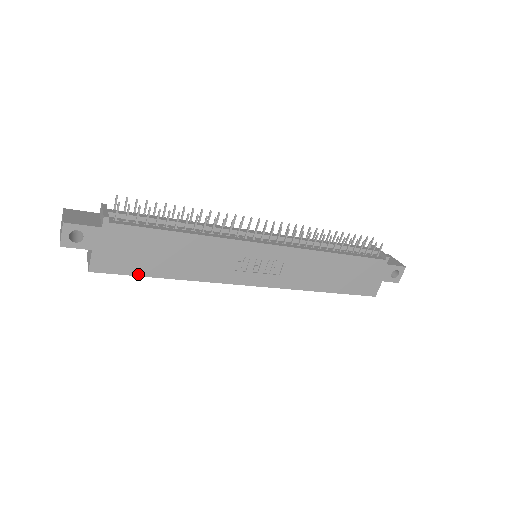
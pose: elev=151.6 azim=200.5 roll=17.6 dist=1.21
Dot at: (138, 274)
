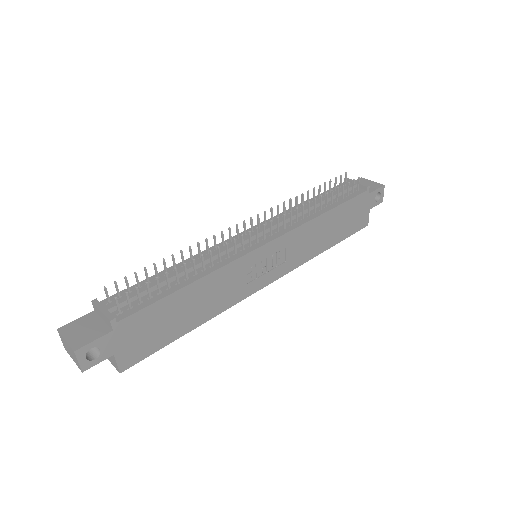
Dot at: (165, 344)
